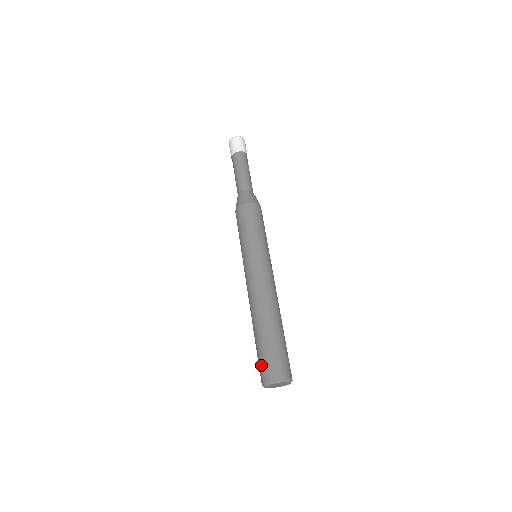
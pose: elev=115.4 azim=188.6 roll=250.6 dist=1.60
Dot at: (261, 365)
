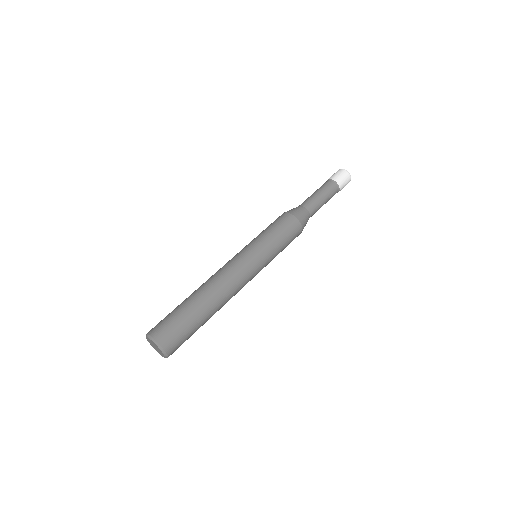
Dot at: (163, 321)
